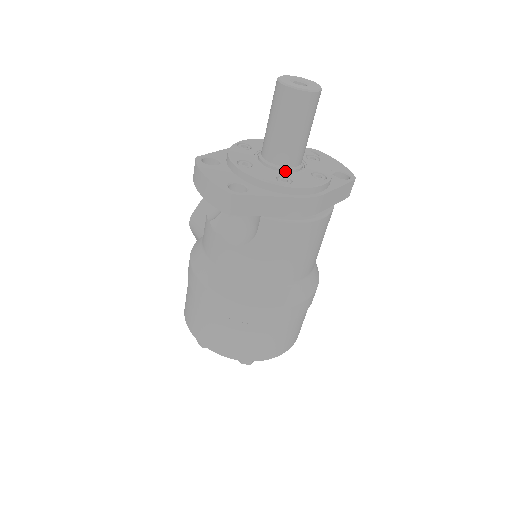
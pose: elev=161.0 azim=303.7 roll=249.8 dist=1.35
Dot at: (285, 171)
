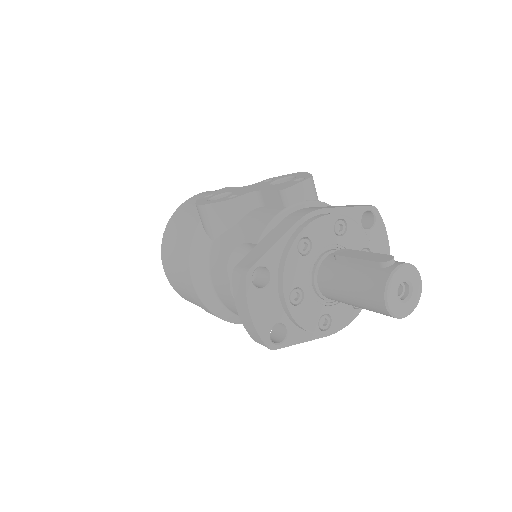
Dot at: (331, 300)
